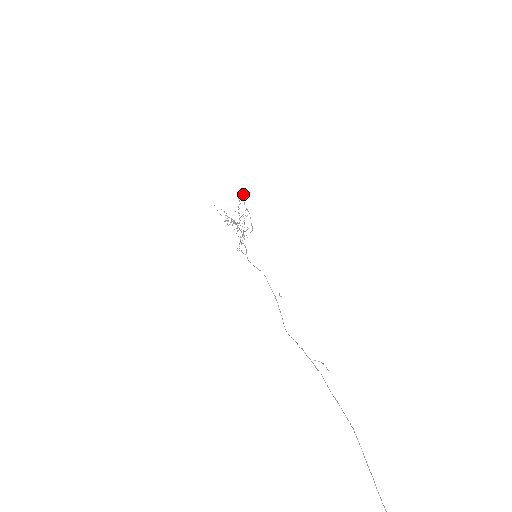
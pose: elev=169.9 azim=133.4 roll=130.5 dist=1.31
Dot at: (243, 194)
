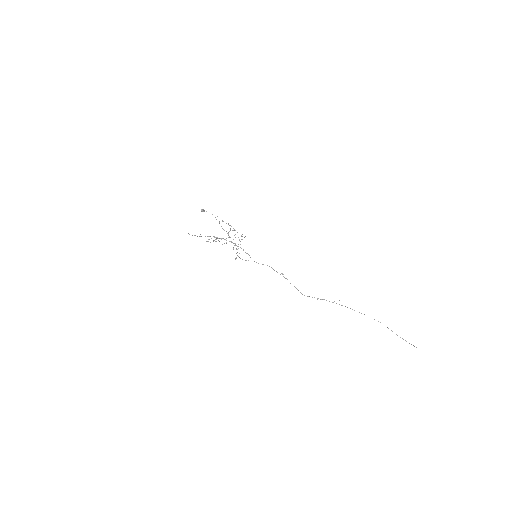
Dot at: (204, 211)
